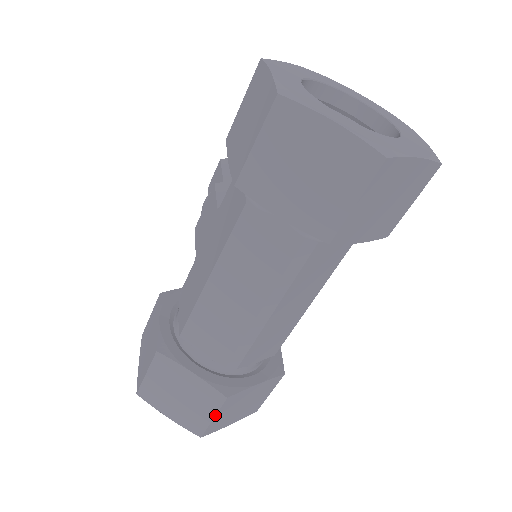
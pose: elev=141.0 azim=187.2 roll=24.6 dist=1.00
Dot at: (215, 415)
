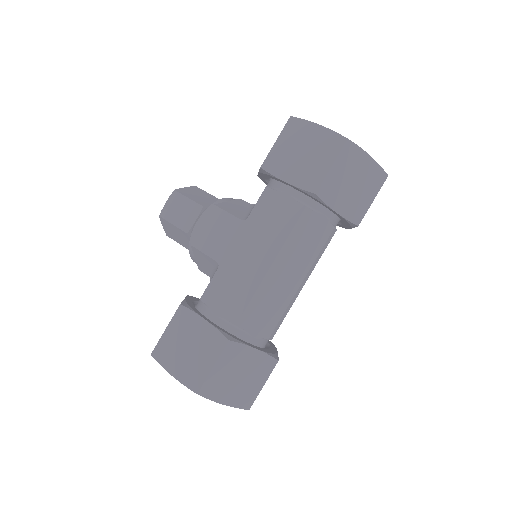
Dot at: occluded
